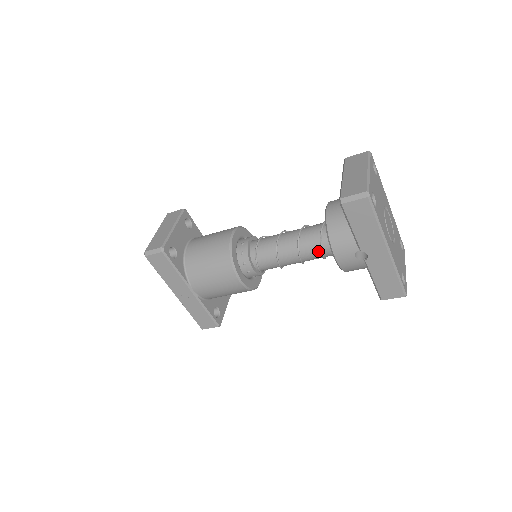
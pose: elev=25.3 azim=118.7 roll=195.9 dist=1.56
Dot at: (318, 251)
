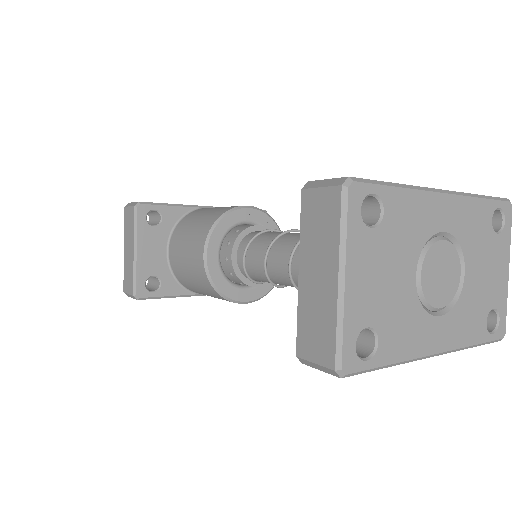
Dot at: occluded
